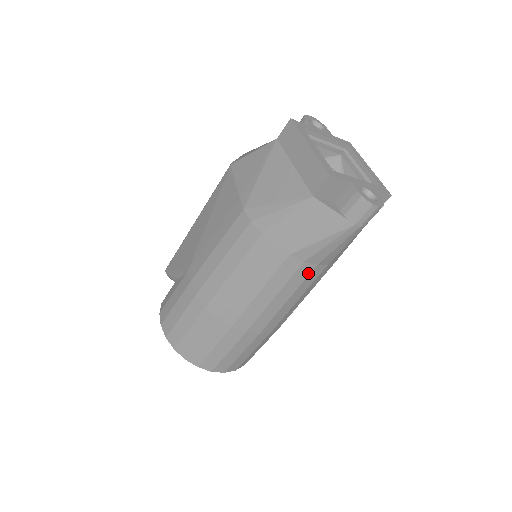
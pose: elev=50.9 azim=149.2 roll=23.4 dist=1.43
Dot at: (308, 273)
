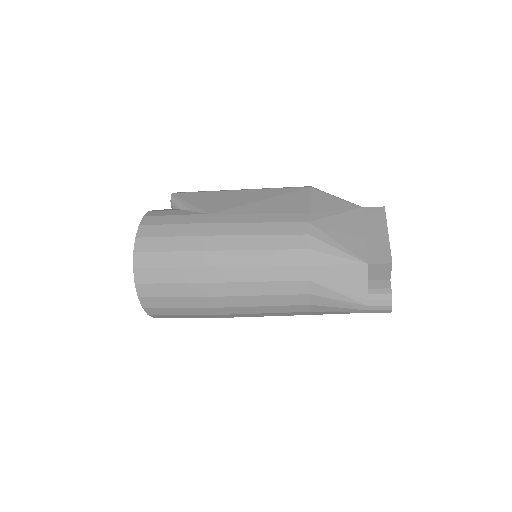
Dot at: (299, 303)
